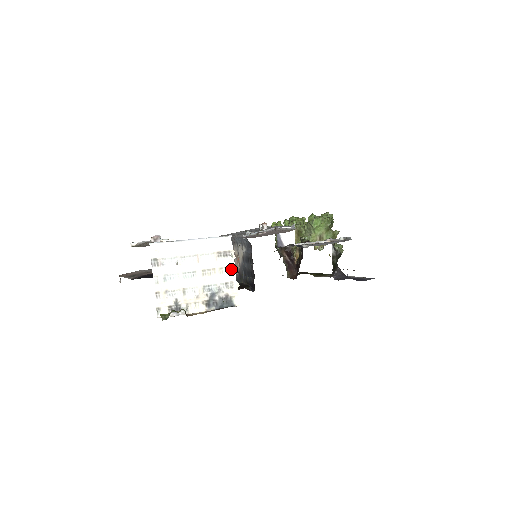
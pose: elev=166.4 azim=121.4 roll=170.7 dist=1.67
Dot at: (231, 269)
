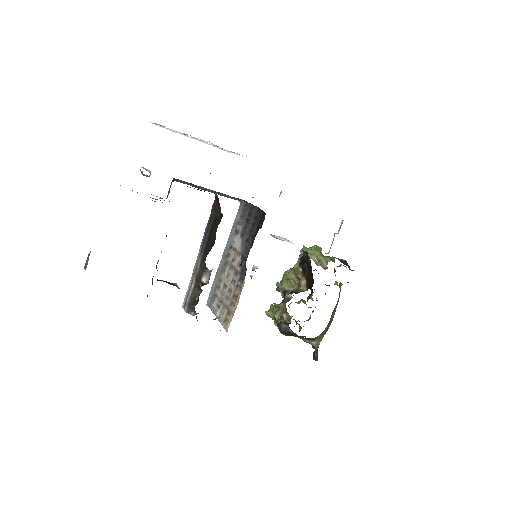
Dot at: occluded
